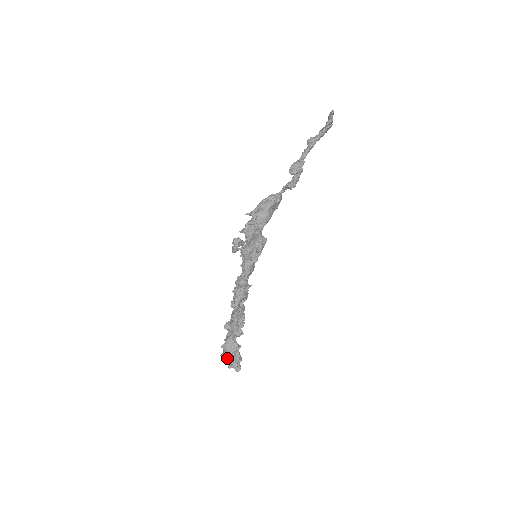
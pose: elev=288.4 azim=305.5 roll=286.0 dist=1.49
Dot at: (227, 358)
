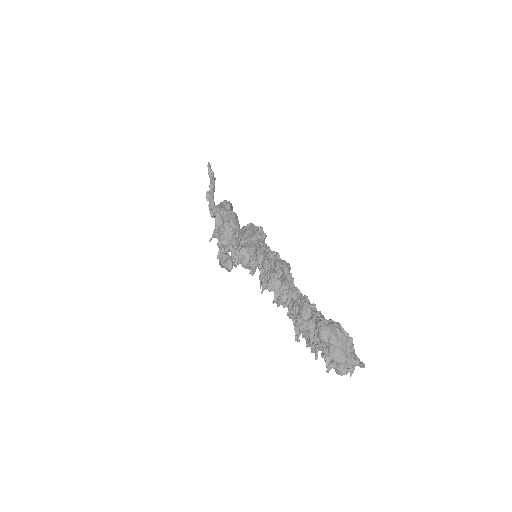
Dot at: (339, 347)
